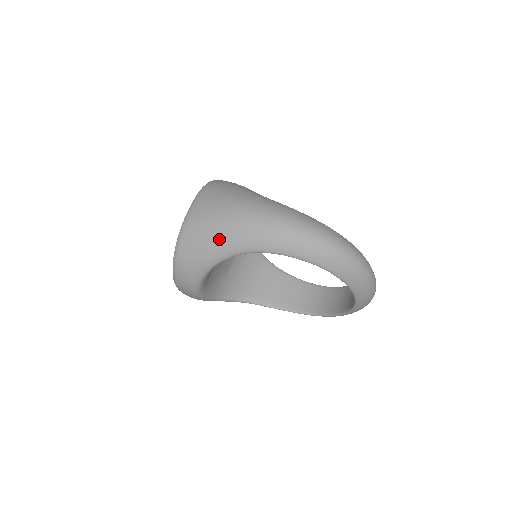
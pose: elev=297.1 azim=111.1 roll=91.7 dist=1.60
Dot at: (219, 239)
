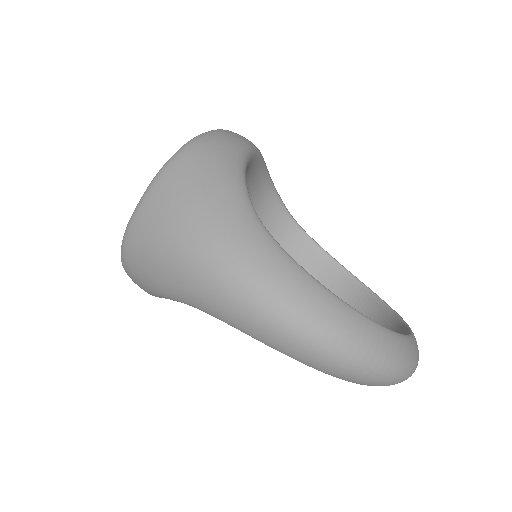
Dot at: (166, 280)
